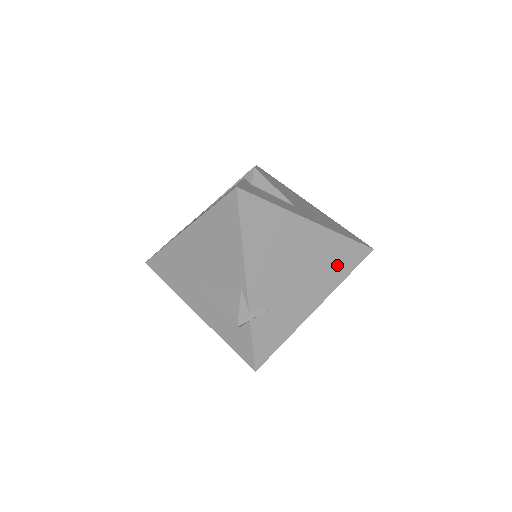
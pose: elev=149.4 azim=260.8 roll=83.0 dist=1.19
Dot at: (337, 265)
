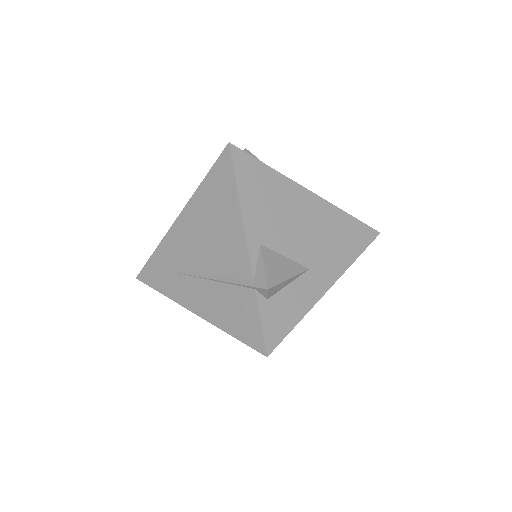
Dot at: occluded
